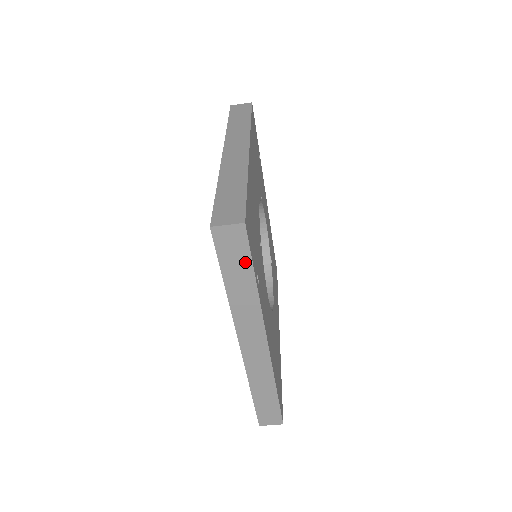
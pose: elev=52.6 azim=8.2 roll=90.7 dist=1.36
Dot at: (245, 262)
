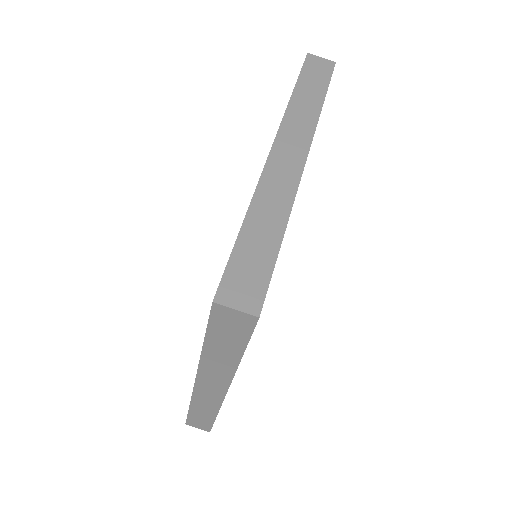
Dot at: (239, 341)
